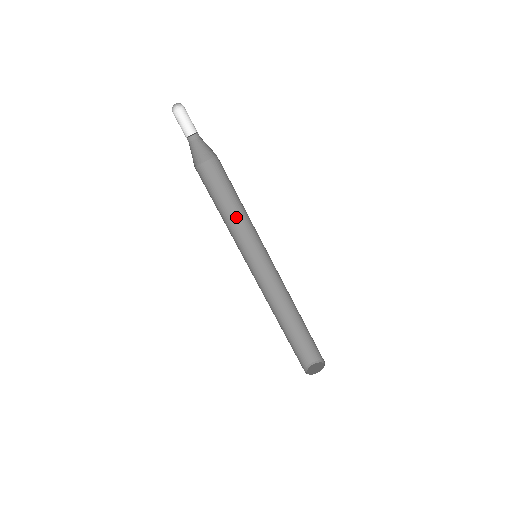
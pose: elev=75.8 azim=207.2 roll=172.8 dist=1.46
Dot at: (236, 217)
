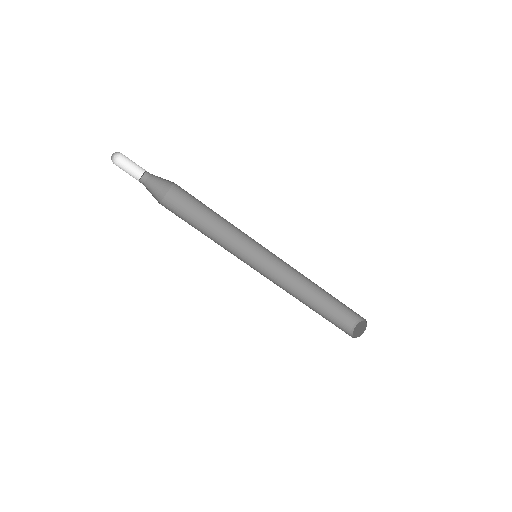
Dot at: (222, 227)
